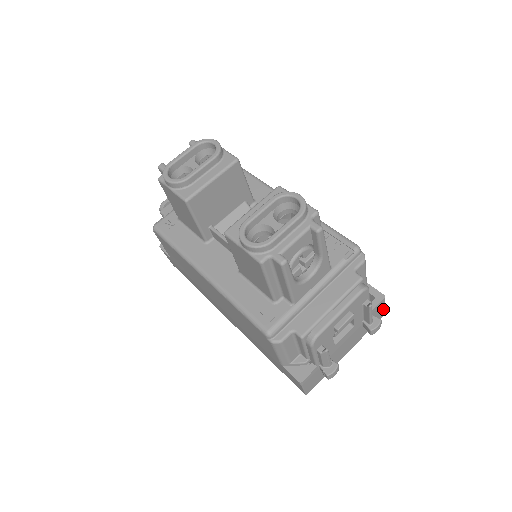
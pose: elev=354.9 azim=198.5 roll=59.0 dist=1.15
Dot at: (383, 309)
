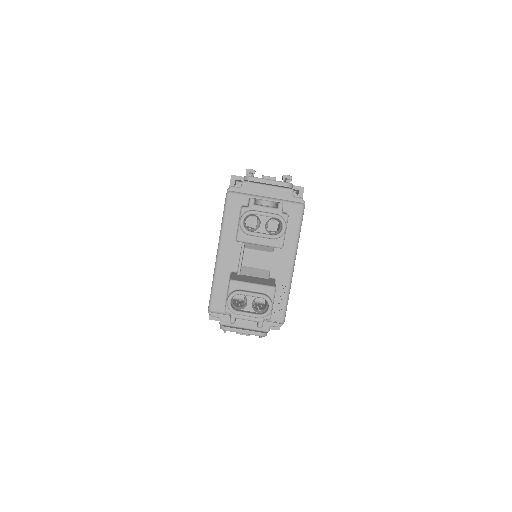
Dot at: occluded
